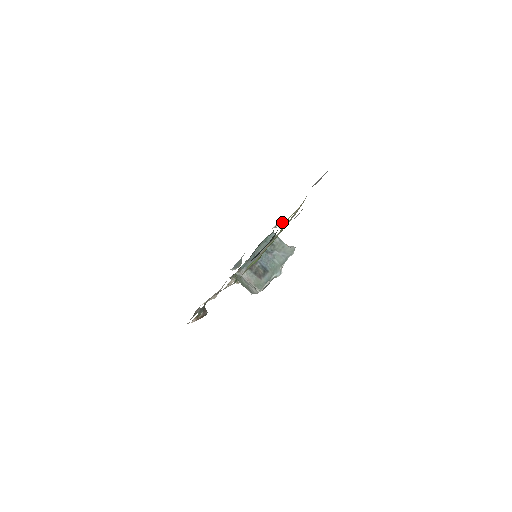
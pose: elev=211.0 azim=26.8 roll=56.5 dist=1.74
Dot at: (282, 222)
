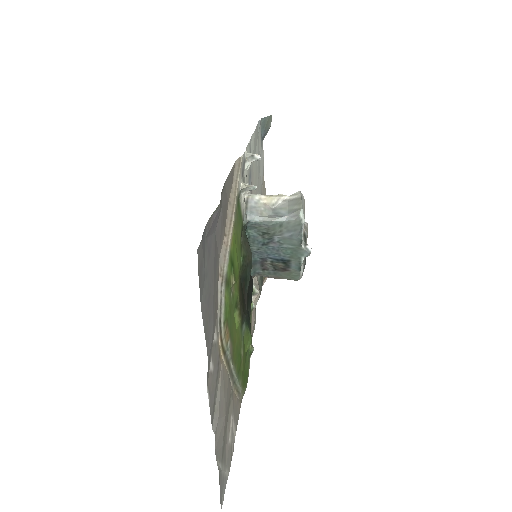
Dot at: (246, 191)
